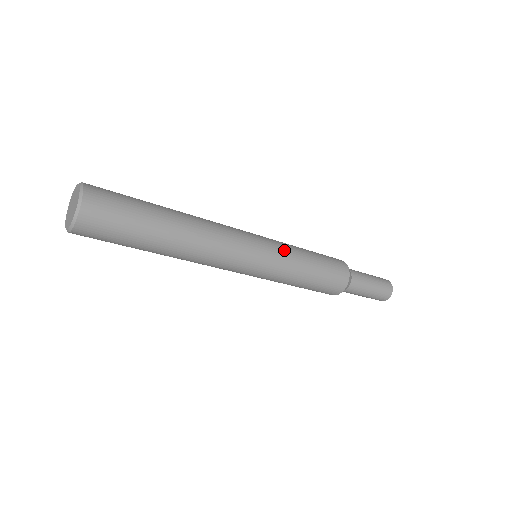
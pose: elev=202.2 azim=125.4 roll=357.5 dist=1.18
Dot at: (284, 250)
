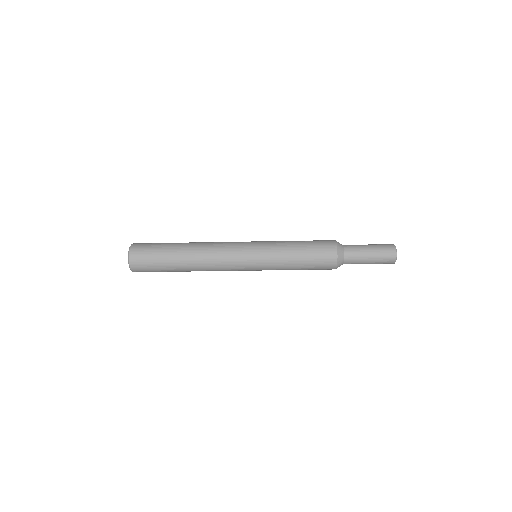
Dot at: (270, 258)
